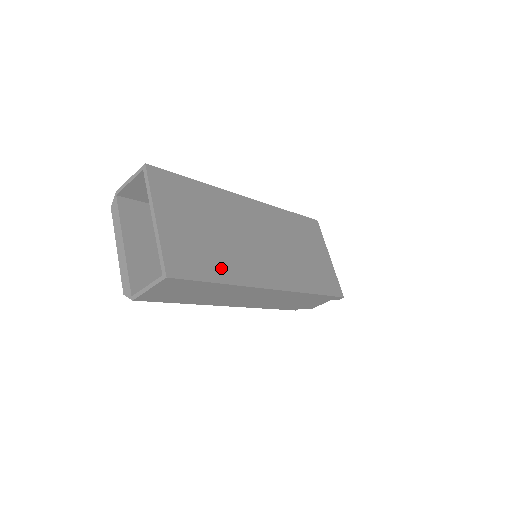
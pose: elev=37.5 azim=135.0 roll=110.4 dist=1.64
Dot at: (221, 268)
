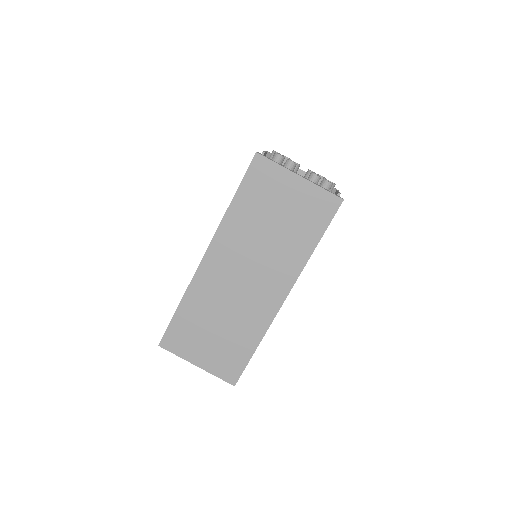
Dot at: (247, 341)
